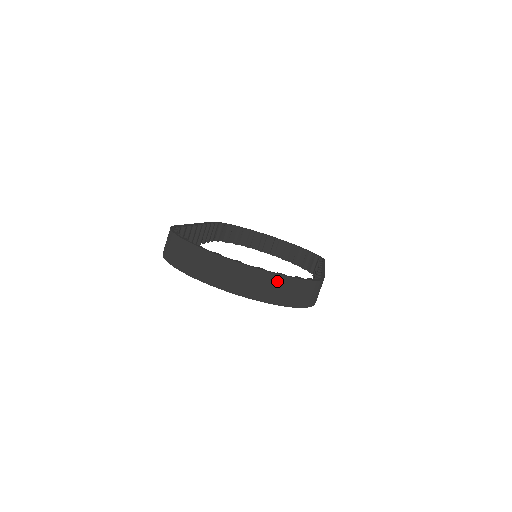
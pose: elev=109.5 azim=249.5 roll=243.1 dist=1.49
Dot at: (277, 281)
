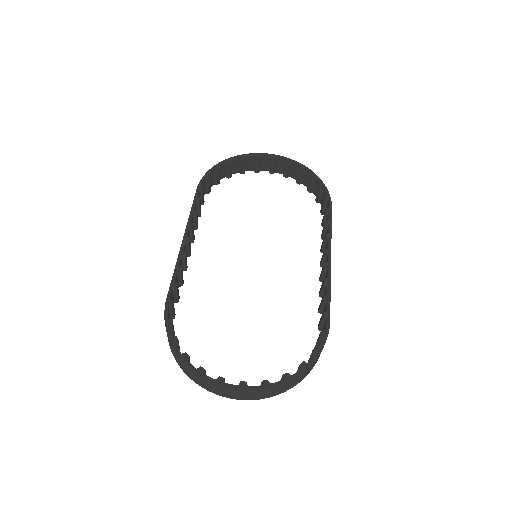
Dot at: (284, 385)
